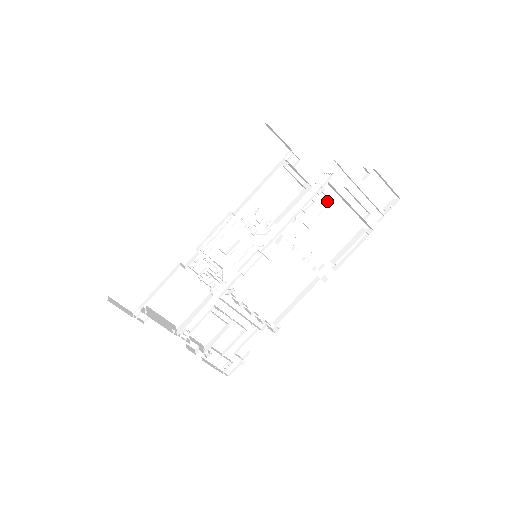
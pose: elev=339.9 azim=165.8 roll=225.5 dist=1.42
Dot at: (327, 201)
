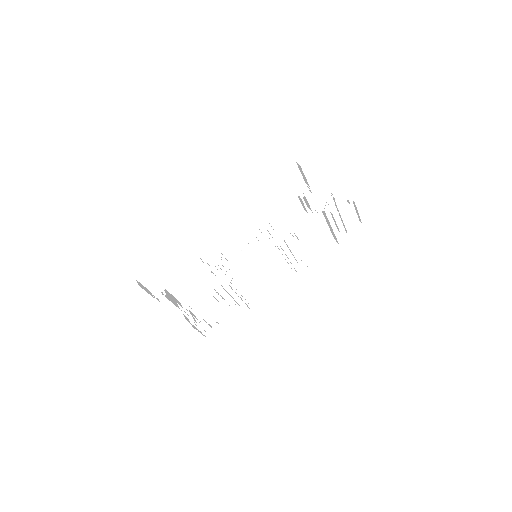
Dot at: (315, 220)
